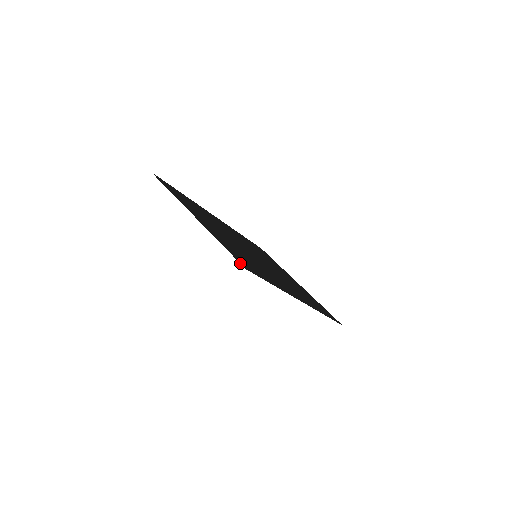
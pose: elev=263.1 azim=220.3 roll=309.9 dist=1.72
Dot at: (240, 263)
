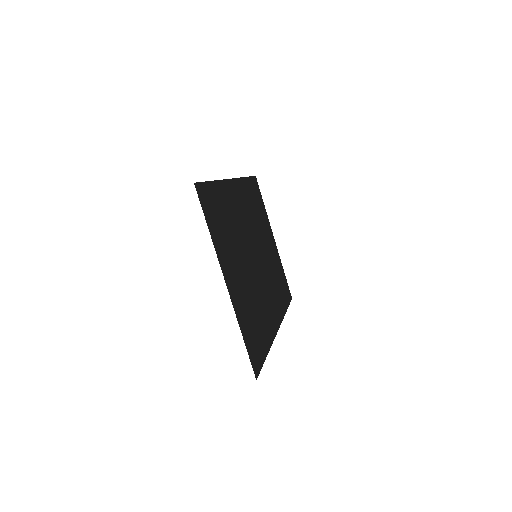
Dot at: (254, 371)
